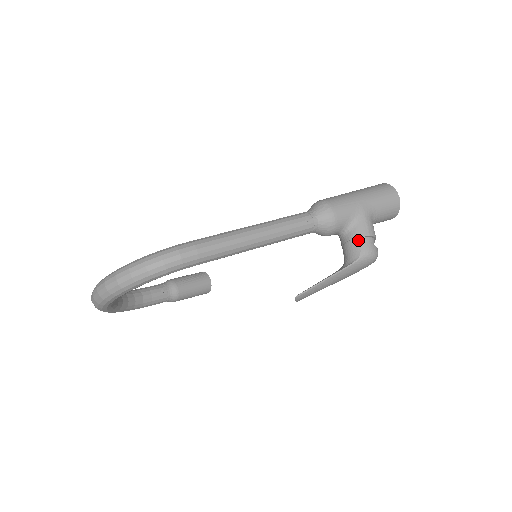
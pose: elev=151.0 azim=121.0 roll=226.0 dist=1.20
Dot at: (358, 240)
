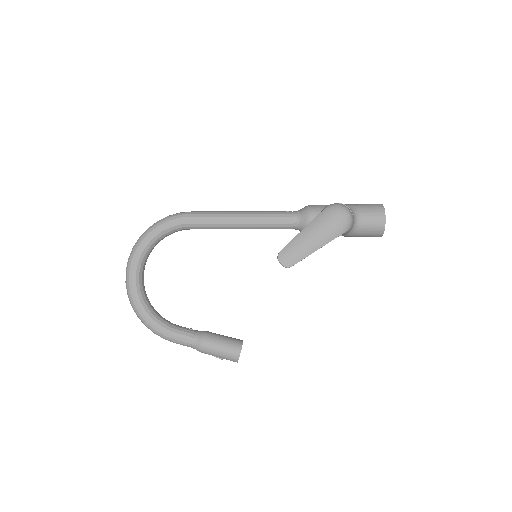
Dot at: occluded
